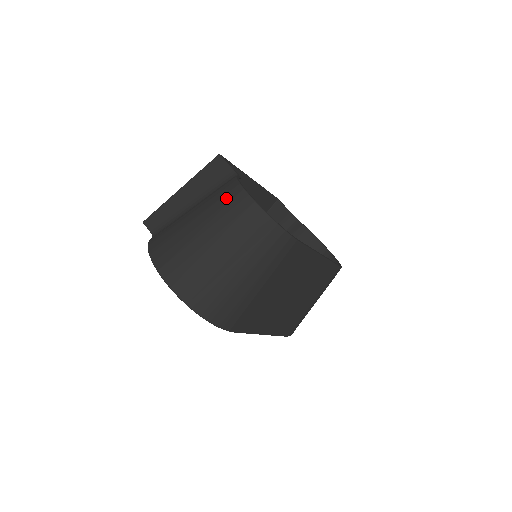
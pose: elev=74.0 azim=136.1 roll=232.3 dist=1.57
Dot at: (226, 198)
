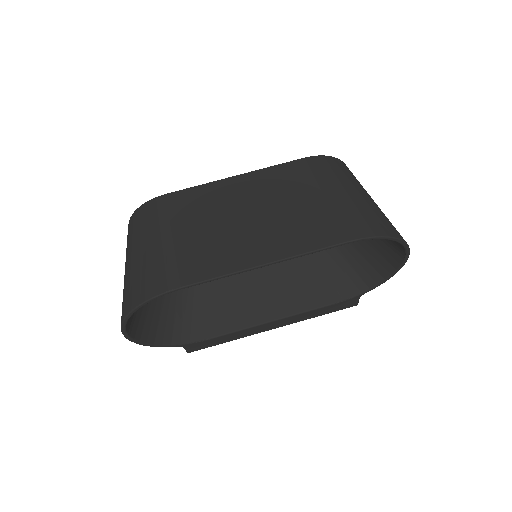
Dot at: occluded
